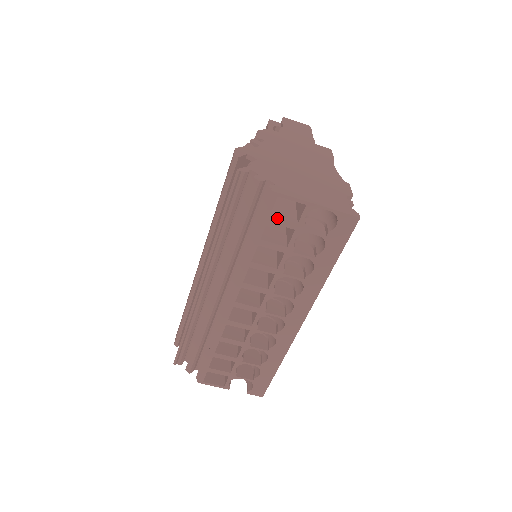
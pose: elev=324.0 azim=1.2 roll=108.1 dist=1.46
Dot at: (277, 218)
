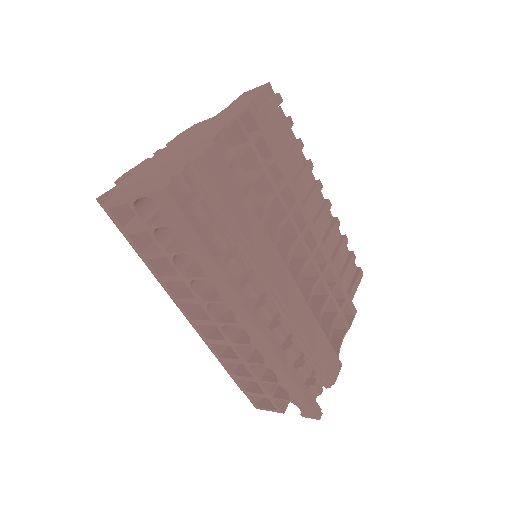
Dot at: (128, 228)
